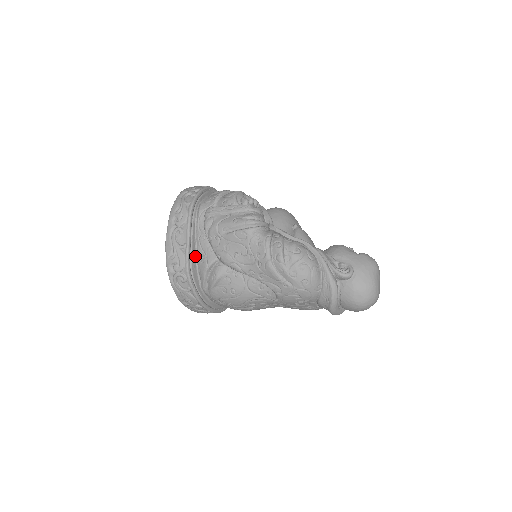
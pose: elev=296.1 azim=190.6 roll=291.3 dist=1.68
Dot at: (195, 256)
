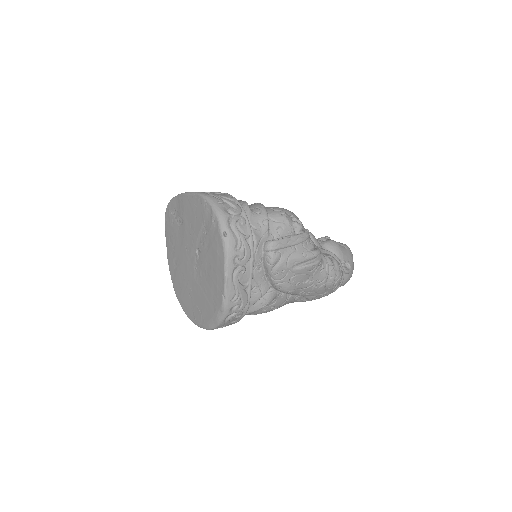
Dot at: occluded
